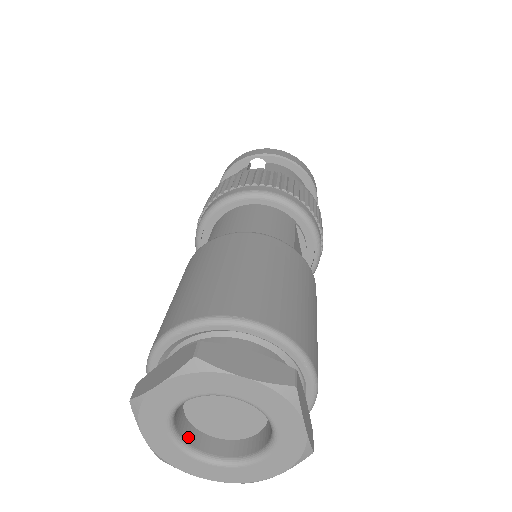
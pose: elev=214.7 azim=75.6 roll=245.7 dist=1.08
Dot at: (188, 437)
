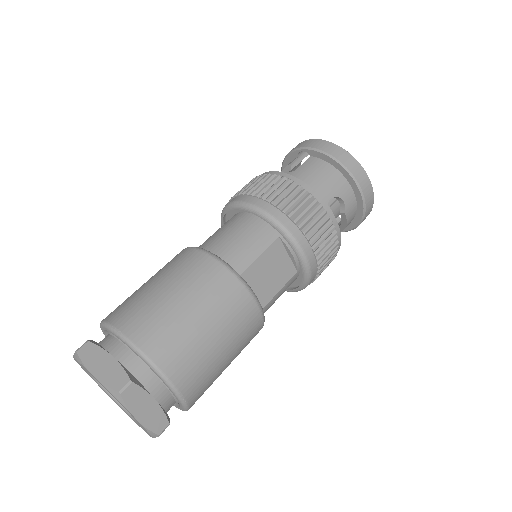
Dot at: occluded
